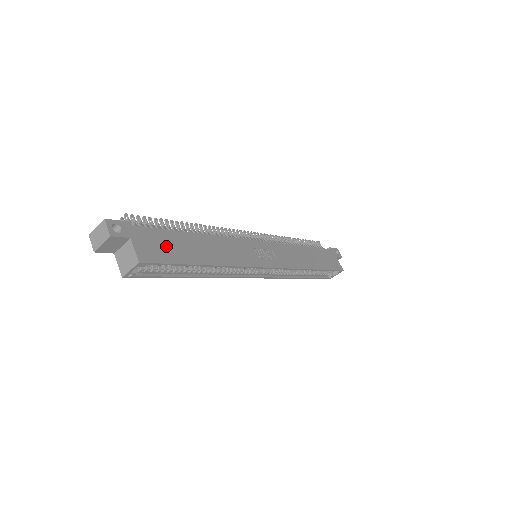
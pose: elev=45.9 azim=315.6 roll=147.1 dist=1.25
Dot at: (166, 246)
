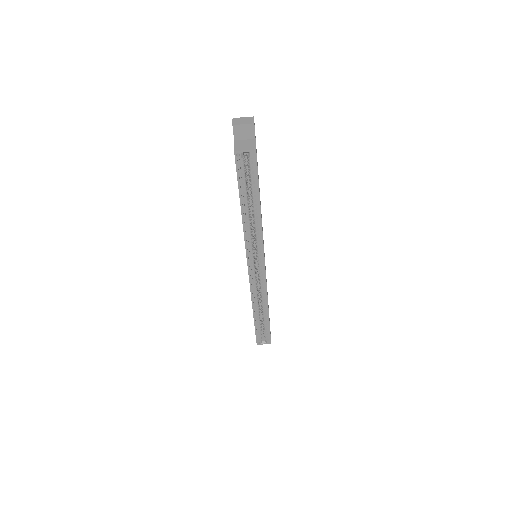
Dot at: occluded
